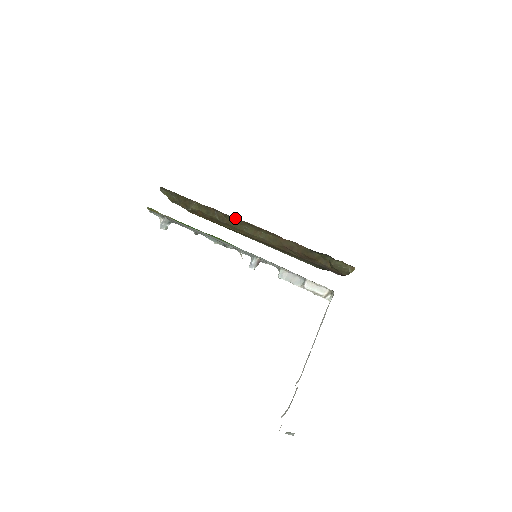
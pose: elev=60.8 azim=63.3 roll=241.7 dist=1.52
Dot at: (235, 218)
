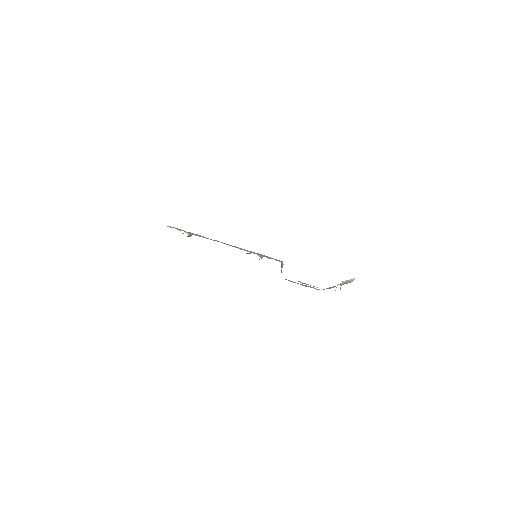
Dot at: occluded
